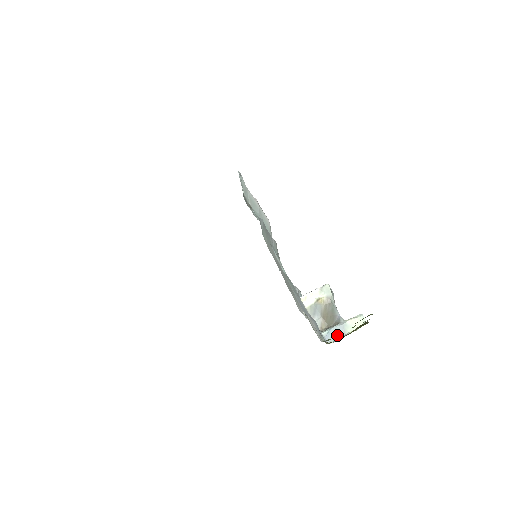
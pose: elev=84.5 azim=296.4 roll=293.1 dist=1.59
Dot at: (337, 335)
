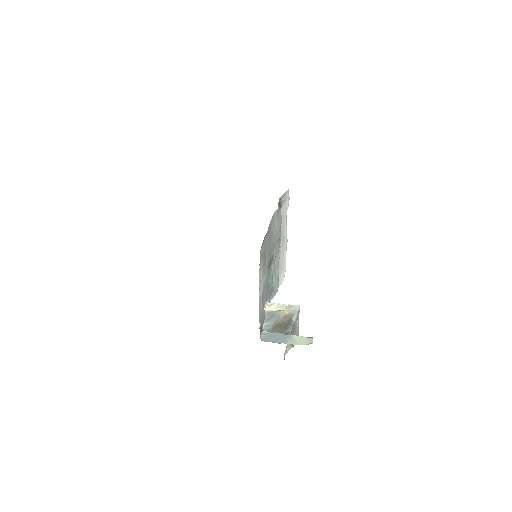
Dot at: (276, 340)
